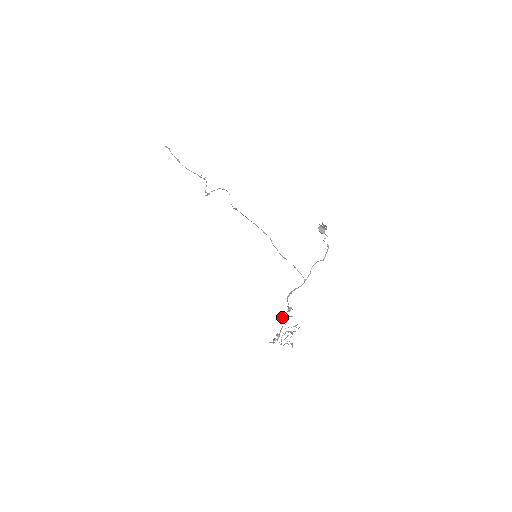
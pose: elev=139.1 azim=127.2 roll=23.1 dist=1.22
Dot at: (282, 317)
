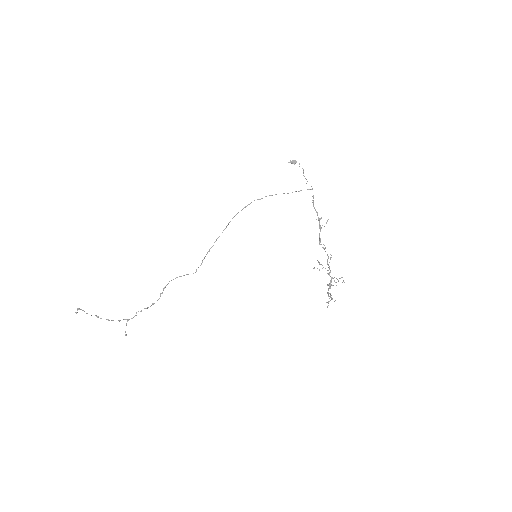
Dot at: occluded
